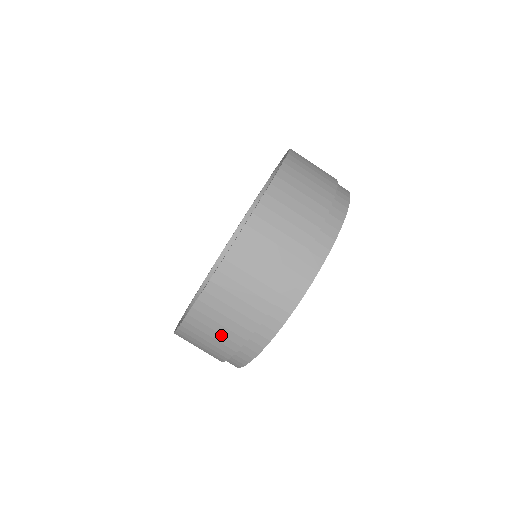
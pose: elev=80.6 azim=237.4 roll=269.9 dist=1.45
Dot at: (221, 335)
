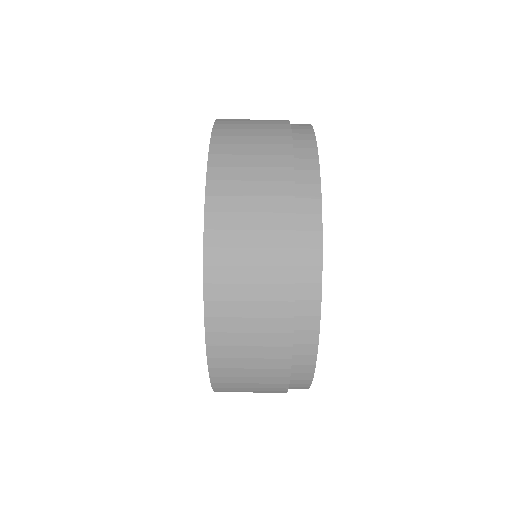
Dot at: (261, 136)
